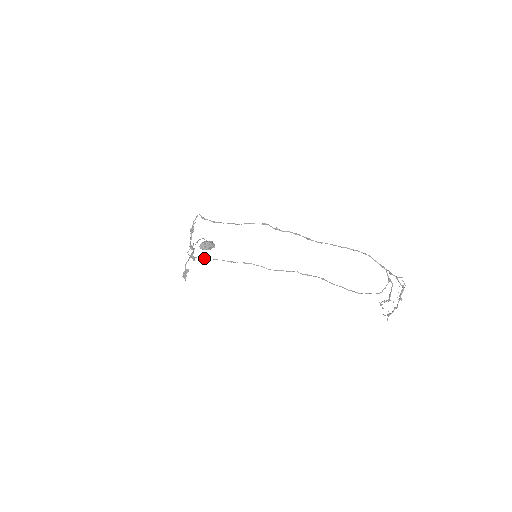
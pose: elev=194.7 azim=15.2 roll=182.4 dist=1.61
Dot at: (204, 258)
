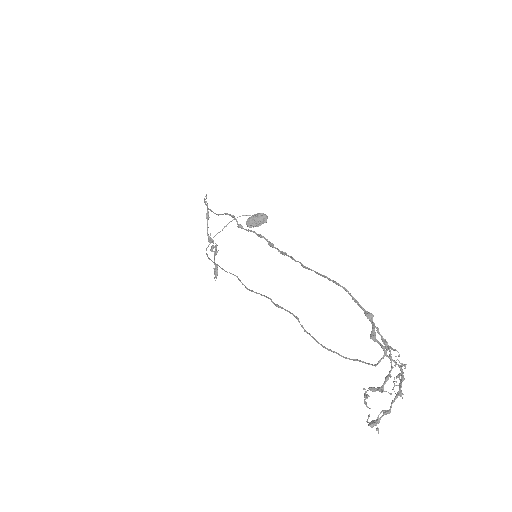
Dot at: (209, 259)
